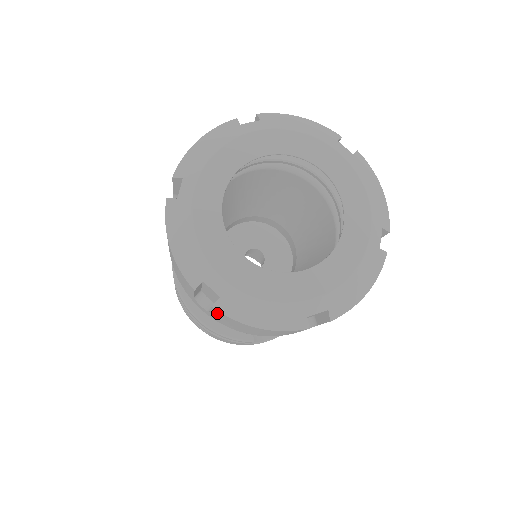
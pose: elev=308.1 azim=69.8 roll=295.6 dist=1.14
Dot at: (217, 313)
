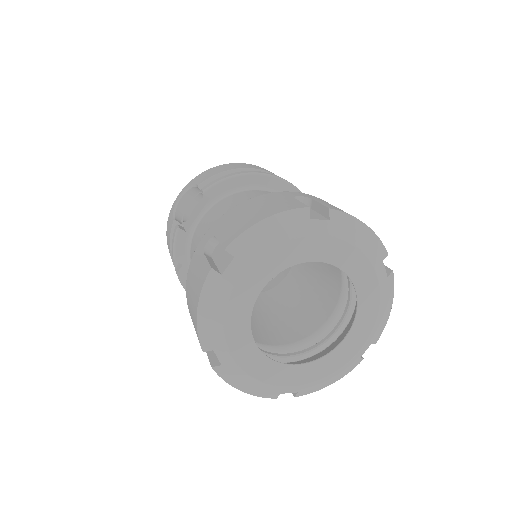
Dot at: occluded
